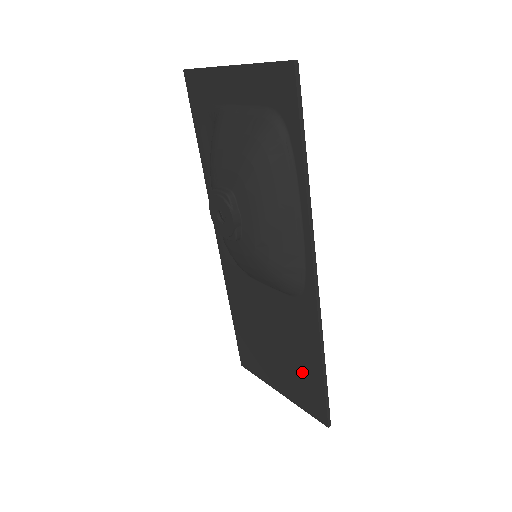
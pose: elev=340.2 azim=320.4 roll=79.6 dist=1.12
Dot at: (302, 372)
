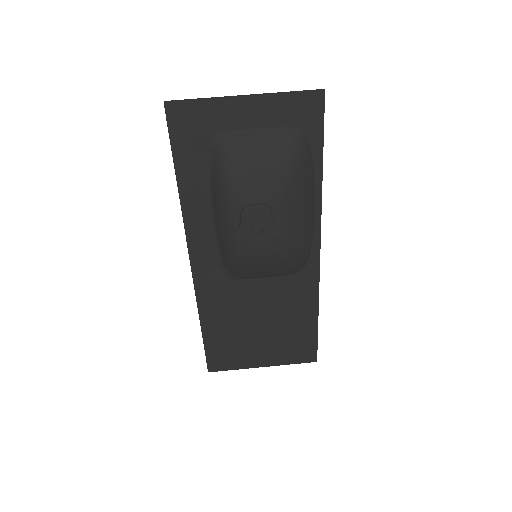
Dot at: (294, 333)
